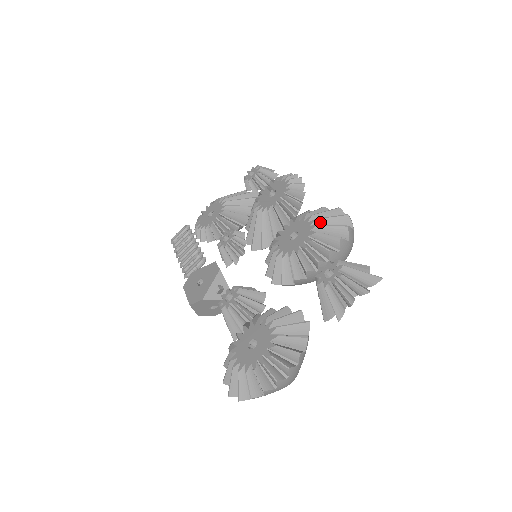
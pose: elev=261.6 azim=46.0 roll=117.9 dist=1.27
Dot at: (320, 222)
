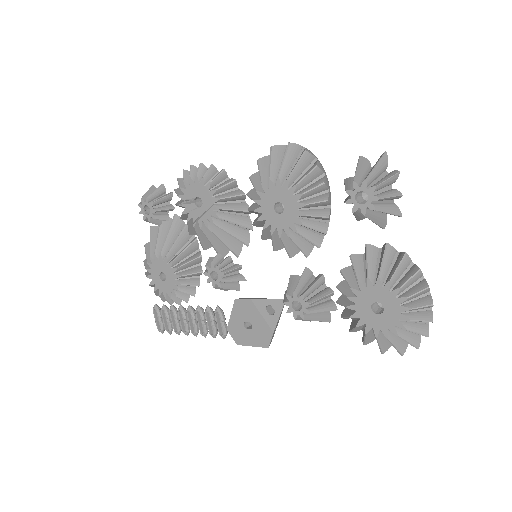
Dot at: (283, 174)
